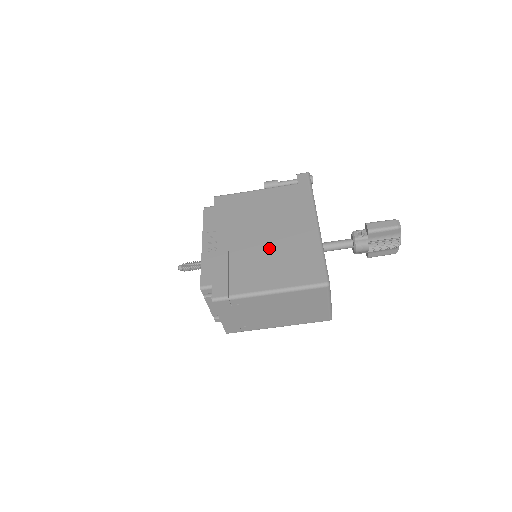
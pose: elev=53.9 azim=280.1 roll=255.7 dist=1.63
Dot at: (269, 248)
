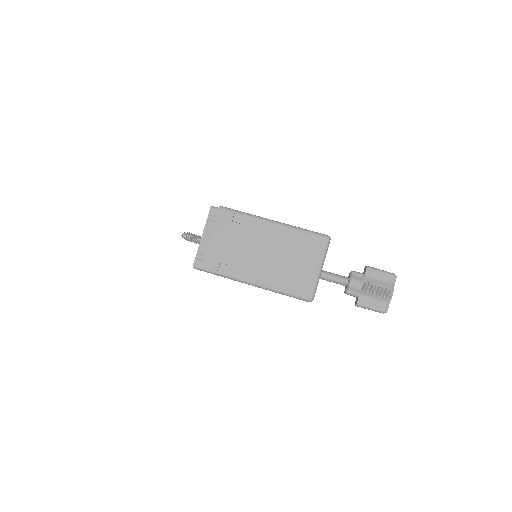
Dot at: occluded
